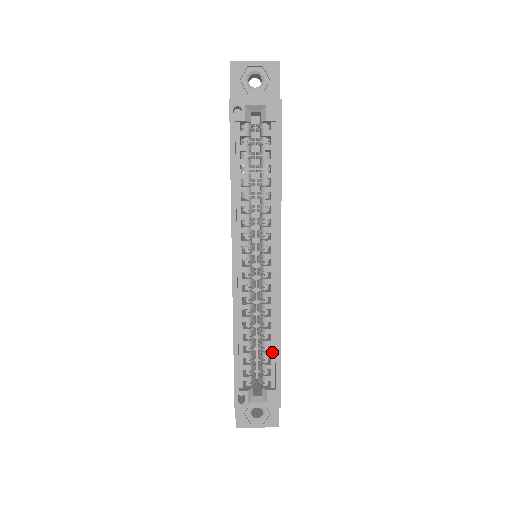
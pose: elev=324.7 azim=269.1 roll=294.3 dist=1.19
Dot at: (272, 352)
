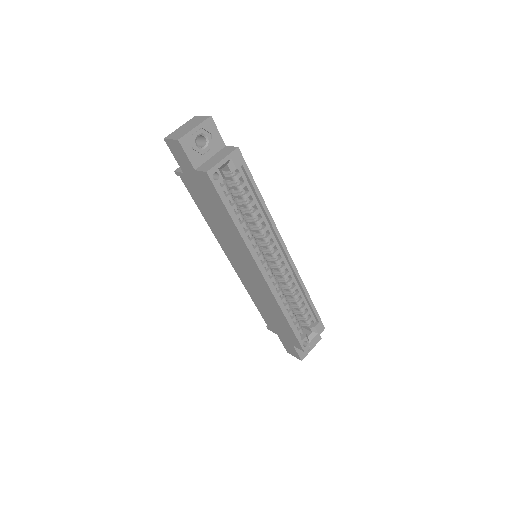
Dot at: (305, 304)
